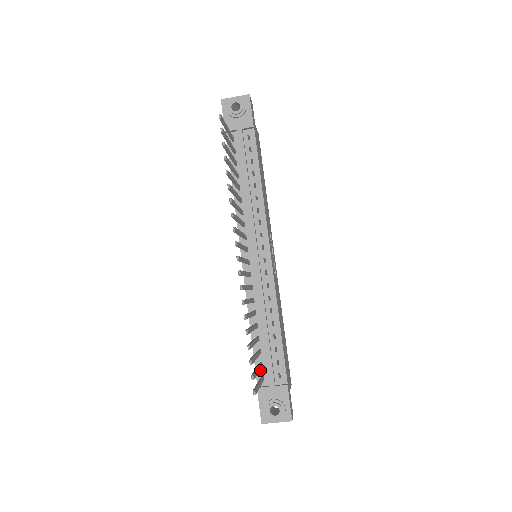
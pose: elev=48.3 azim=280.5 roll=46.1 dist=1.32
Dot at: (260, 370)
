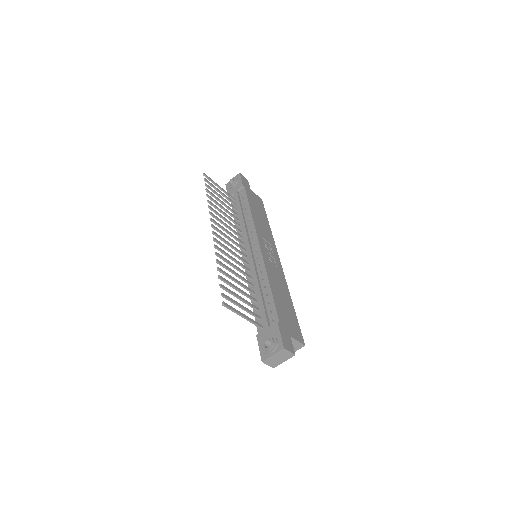
Dot at: (259, 323)
